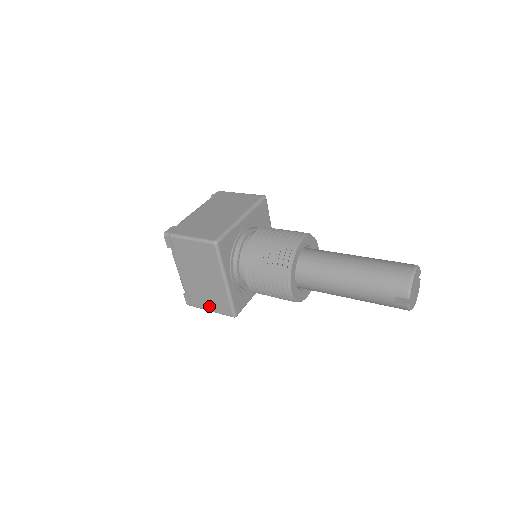
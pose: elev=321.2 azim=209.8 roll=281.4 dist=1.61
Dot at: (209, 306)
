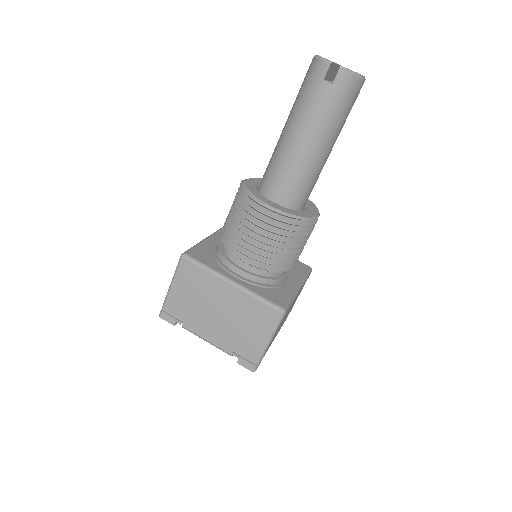
Dot at: (259, 337)
